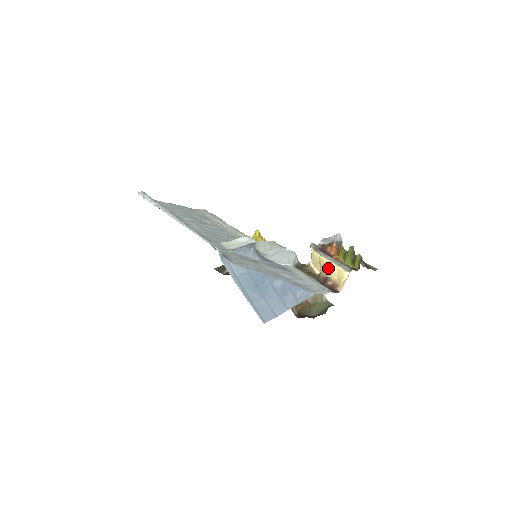
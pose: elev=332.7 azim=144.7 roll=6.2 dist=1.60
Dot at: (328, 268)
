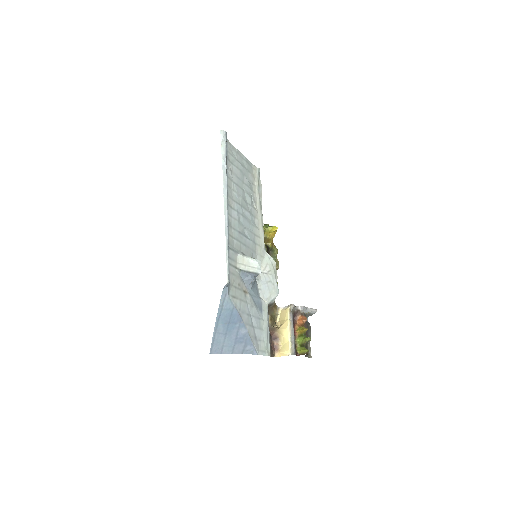
Dot at: (284, 334)
